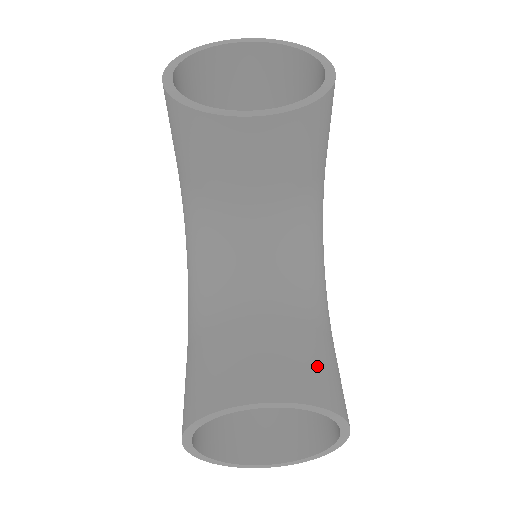
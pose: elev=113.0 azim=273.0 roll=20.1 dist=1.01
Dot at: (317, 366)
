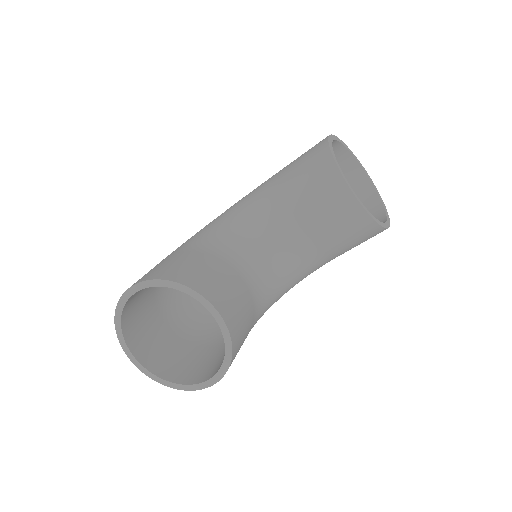
Dot at: (243, 331)
